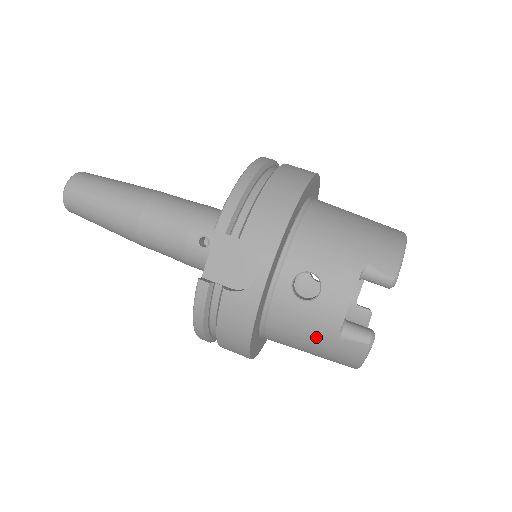
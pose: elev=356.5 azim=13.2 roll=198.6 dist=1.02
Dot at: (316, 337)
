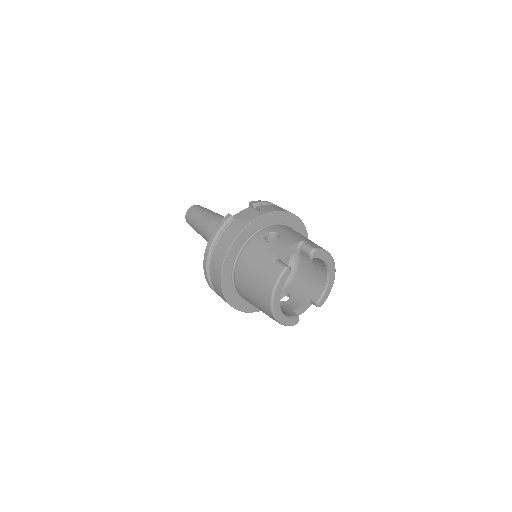
Dot at: (262, 261)
